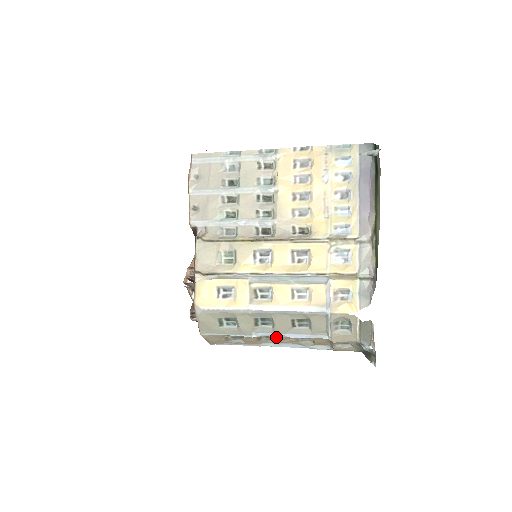
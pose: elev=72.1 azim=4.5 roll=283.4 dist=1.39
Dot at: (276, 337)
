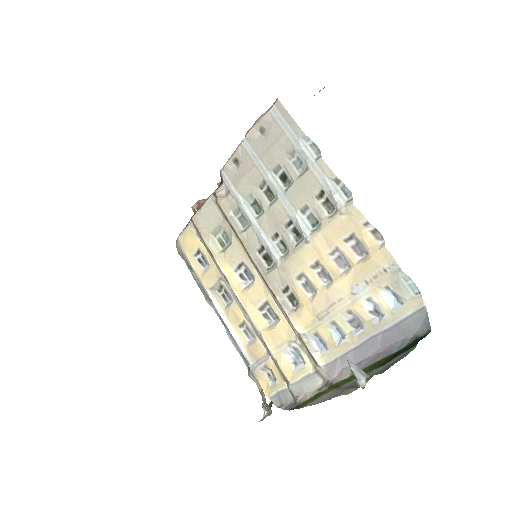
Dot at: occluded
